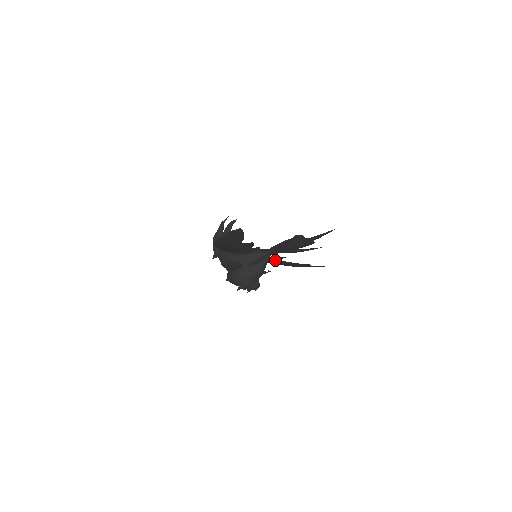
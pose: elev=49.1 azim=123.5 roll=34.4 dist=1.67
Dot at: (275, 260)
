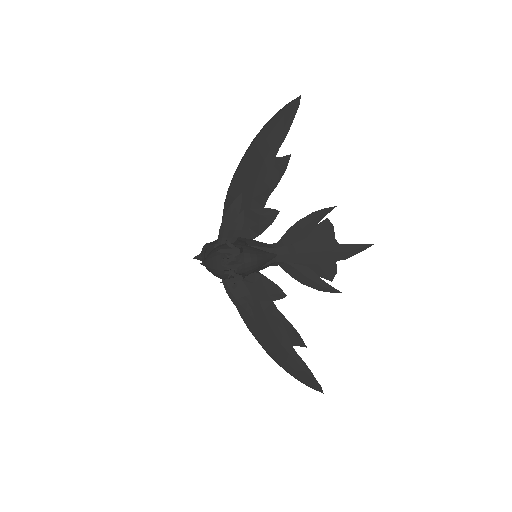
Dot at: (267, 301)
